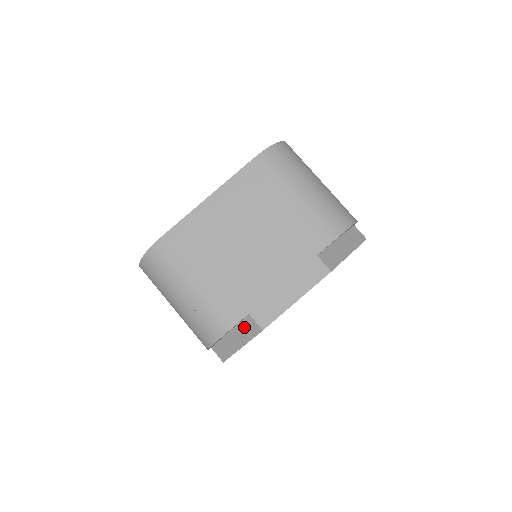
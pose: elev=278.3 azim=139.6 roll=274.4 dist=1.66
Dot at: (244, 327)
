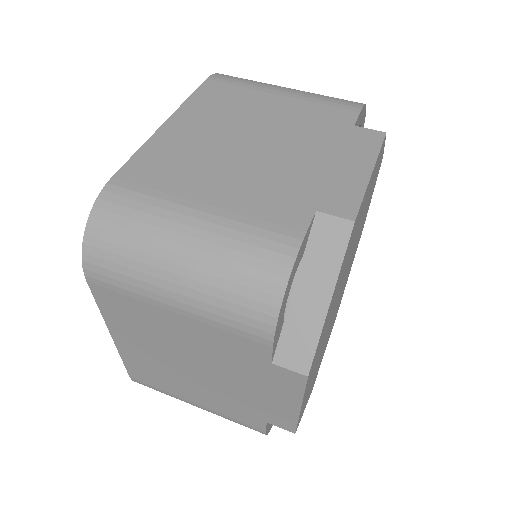
Dot at: (318, 248)
